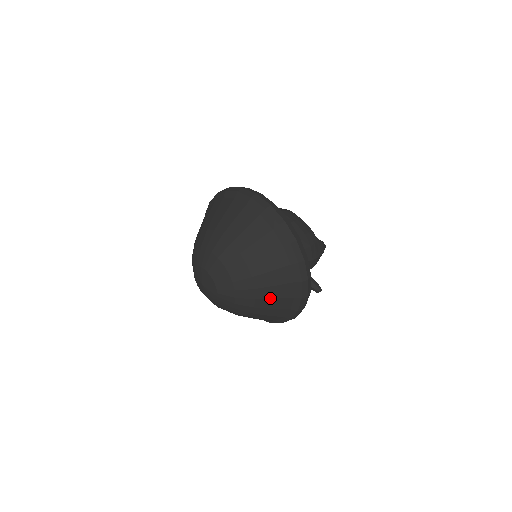
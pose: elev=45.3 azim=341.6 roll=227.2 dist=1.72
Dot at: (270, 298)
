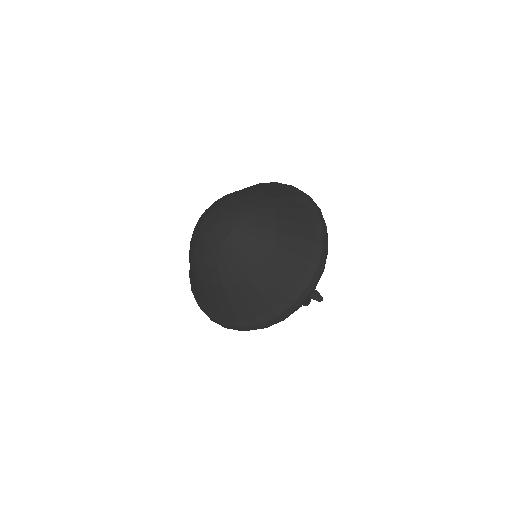
Dot at: (288, 250)
